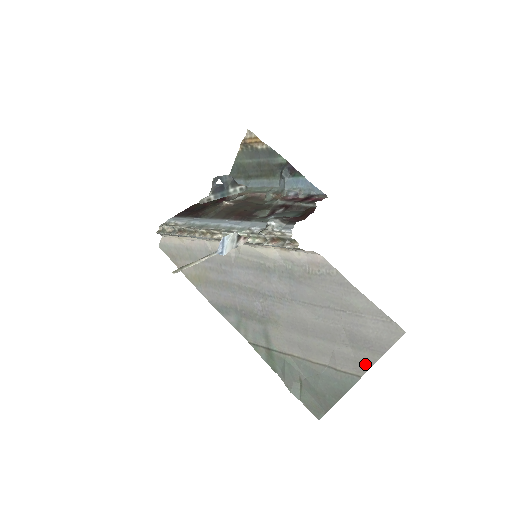
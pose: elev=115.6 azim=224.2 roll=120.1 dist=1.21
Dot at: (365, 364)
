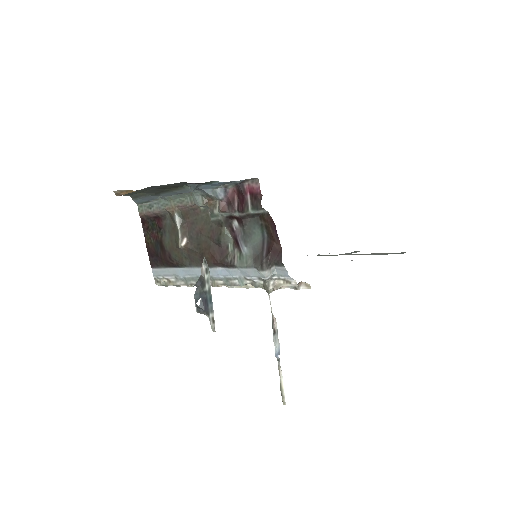
Dot at: occluded
